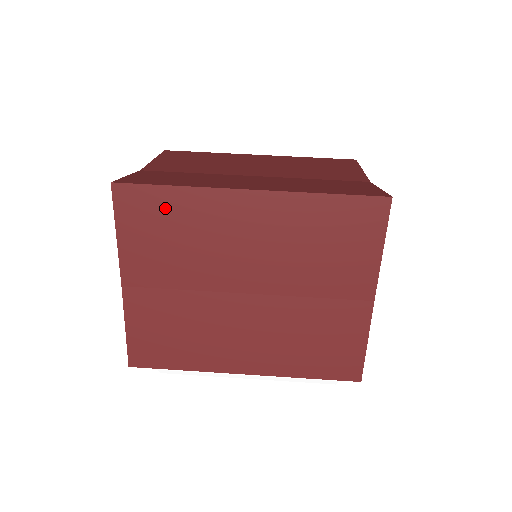
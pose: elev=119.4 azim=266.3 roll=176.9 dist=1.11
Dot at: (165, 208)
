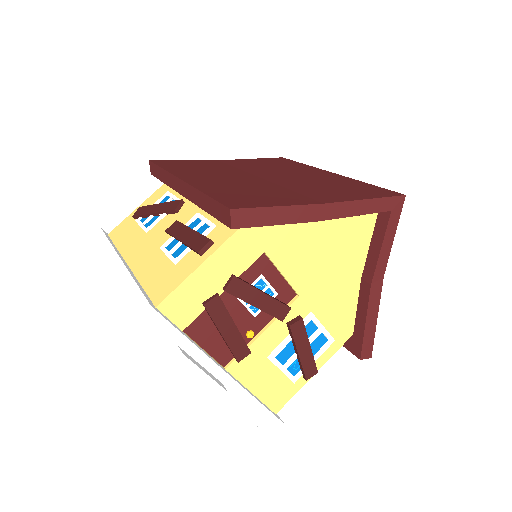
Dot at: (287, 163)
